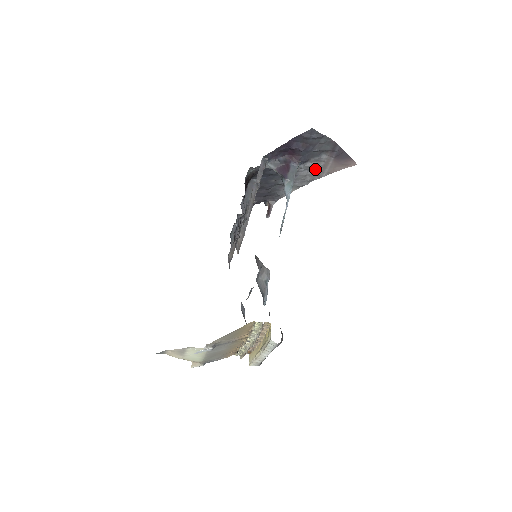
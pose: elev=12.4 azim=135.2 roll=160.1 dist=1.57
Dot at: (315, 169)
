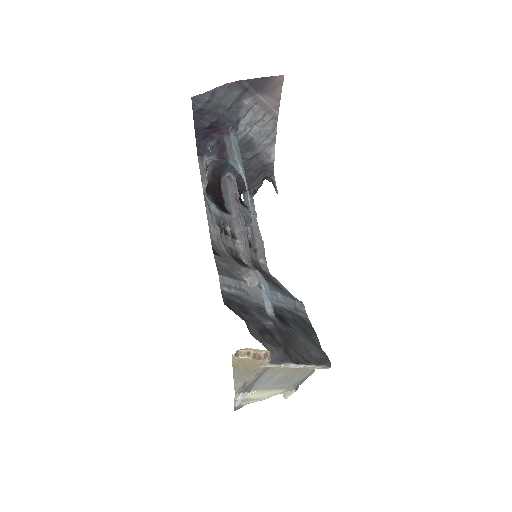
Dot at: (260, 117)
